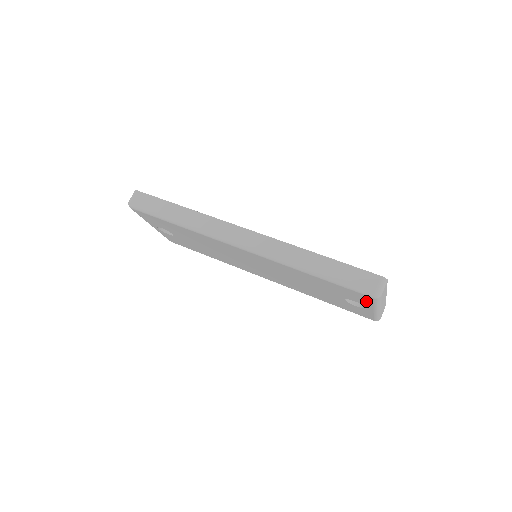
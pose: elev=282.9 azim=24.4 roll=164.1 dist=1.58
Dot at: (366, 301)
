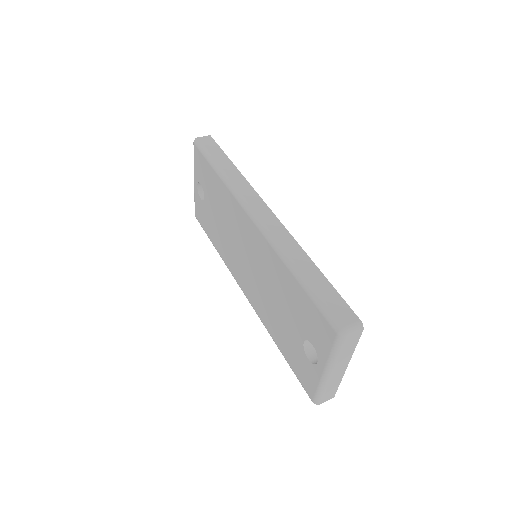
Dot at: (325, 343)
